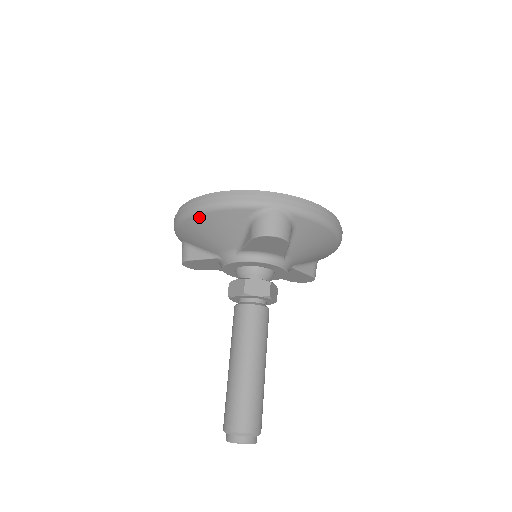
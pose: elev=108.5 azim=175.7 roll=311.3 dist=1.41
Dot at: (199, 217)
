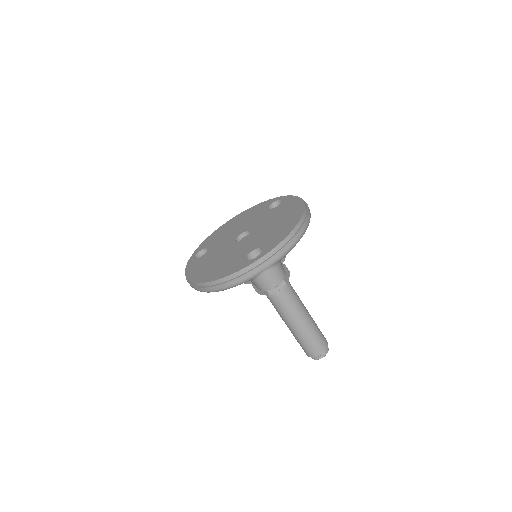
Dot at: occluded
